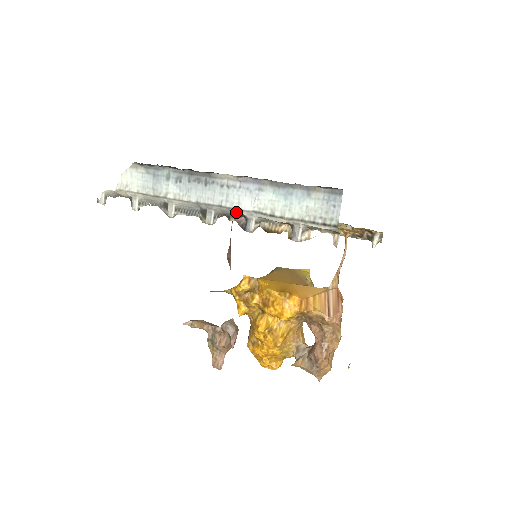
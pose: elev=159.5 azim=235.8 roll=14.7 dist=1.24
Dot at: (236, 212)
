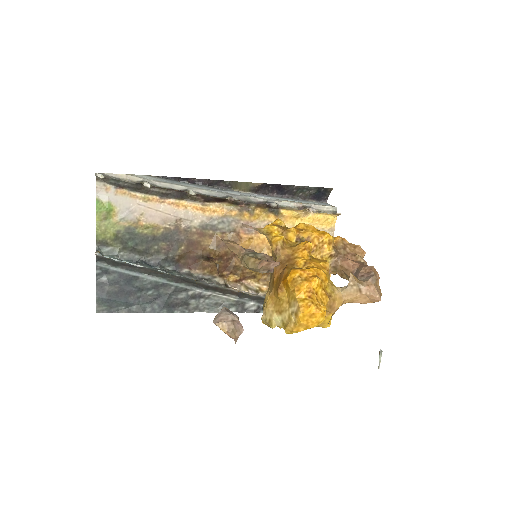
Dot at: (257, 200)
